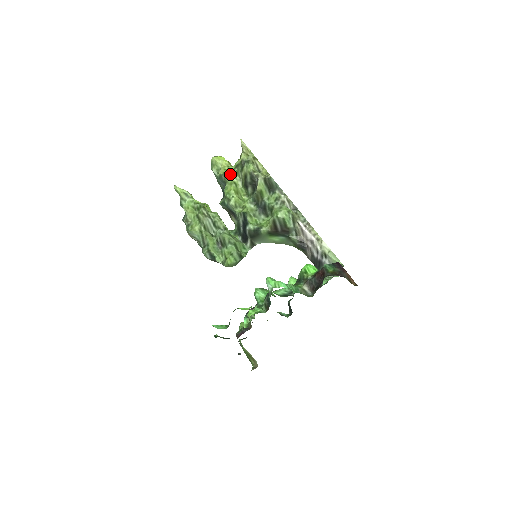
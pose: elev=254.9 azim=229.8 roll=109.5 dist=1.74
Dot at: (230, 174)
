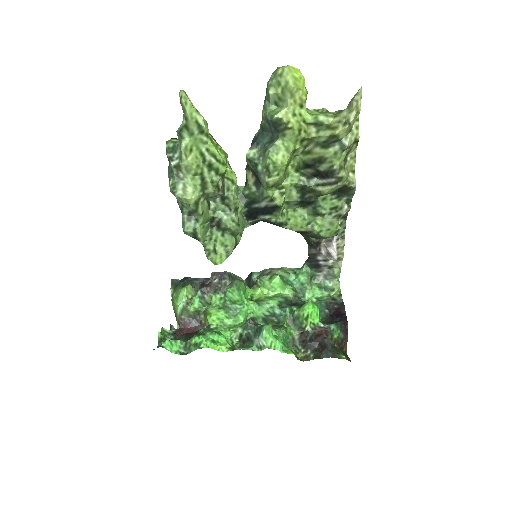
Dot at: (298, 134)
